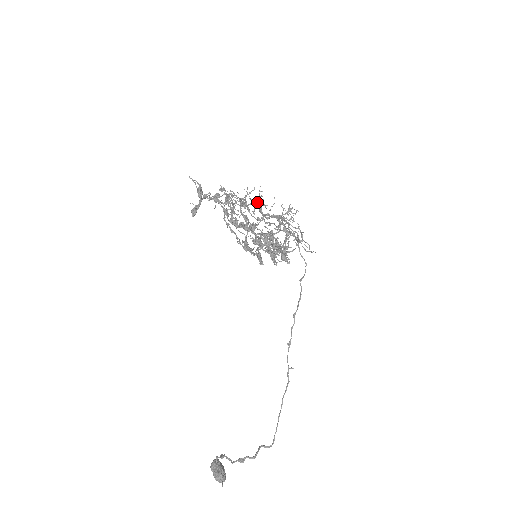
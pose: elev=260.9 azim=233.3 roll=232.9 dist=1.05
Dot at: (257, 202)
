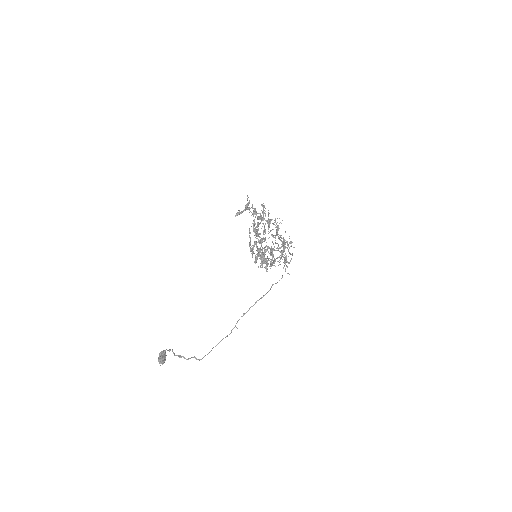
Dot at: (275, 227)
